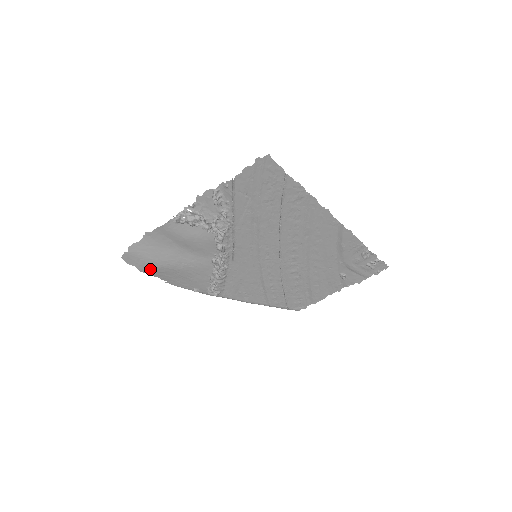
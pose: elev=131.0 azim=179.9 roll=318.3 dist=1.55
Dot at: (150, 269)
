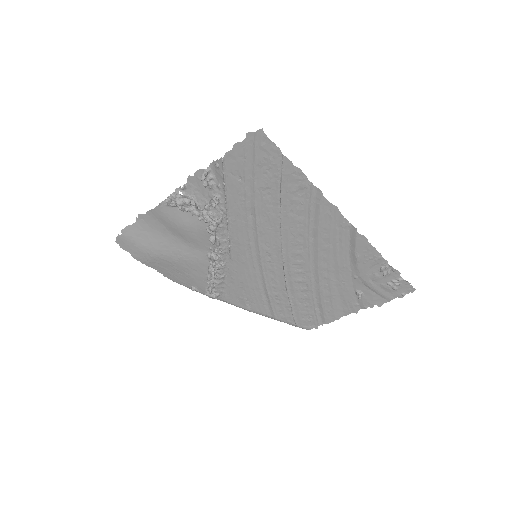
Dot at: (145, 258)
